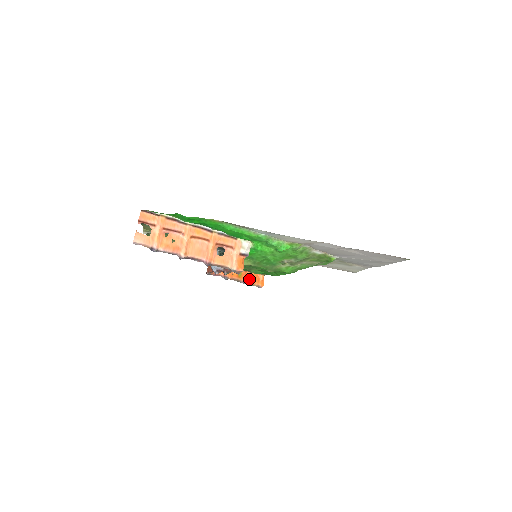
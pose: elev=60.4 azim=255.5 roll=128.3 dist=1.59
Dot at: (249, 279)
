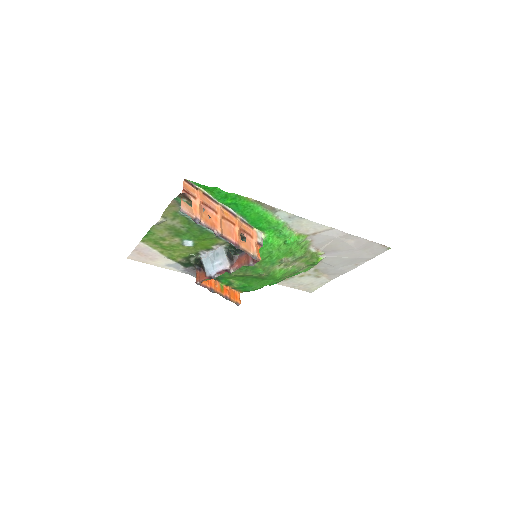
Dot at: (229, 295)
